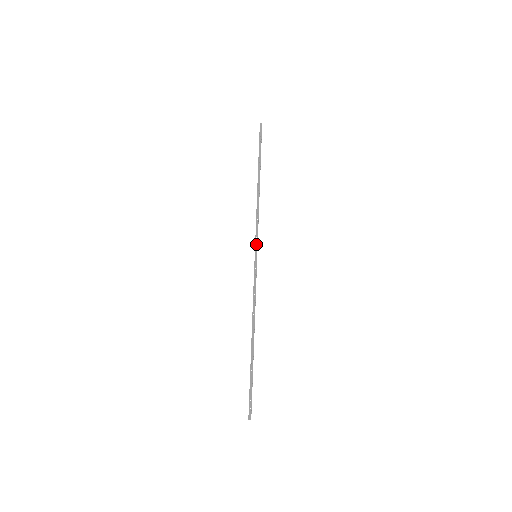
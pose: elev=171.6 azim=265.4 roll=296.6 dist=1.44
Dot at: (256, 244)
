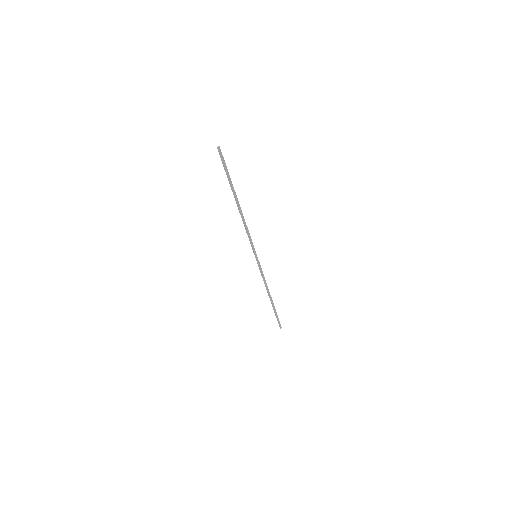
Dot at: (254, 250)
